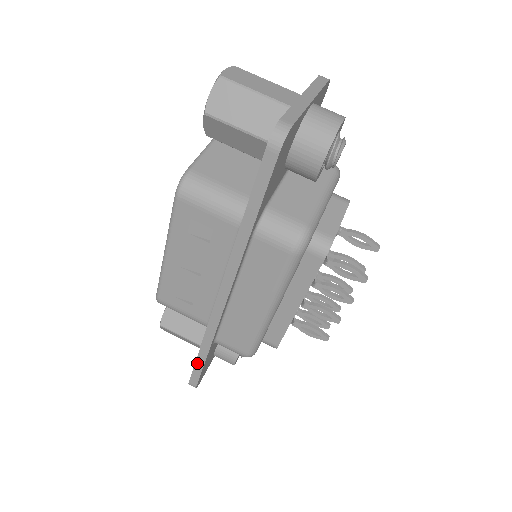
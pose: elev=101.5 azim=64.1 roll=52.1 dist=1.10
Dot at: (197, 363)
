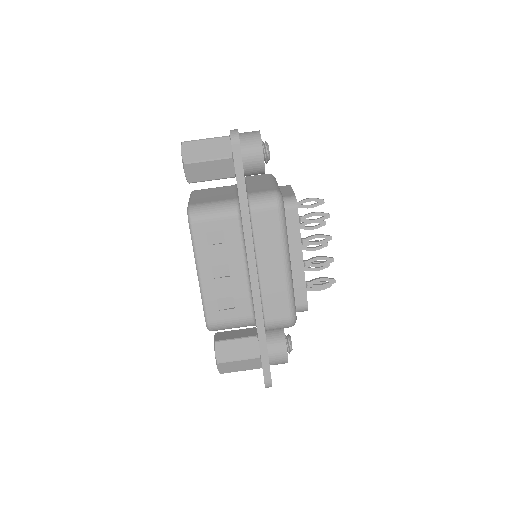
Dot at: (262, 353)
